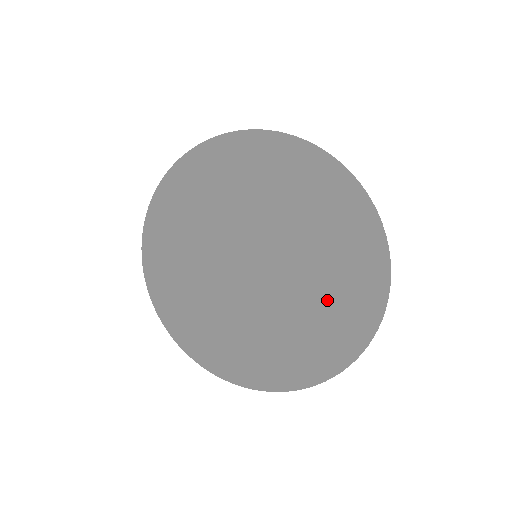
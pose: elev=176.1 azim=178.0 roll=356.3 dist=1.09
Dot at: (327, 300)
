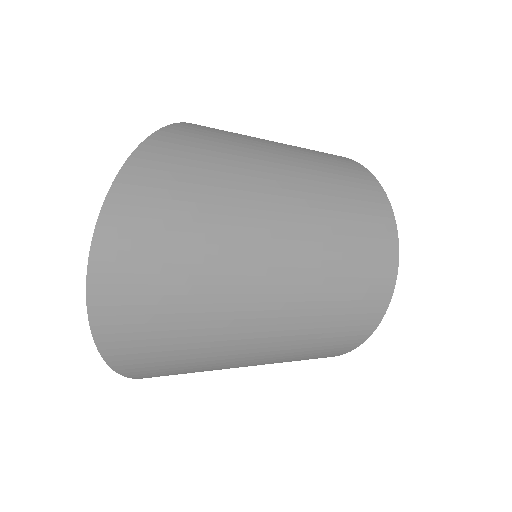
Dot at: occluded
